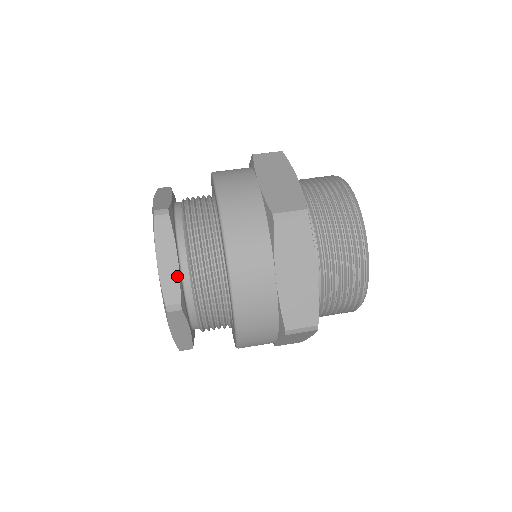
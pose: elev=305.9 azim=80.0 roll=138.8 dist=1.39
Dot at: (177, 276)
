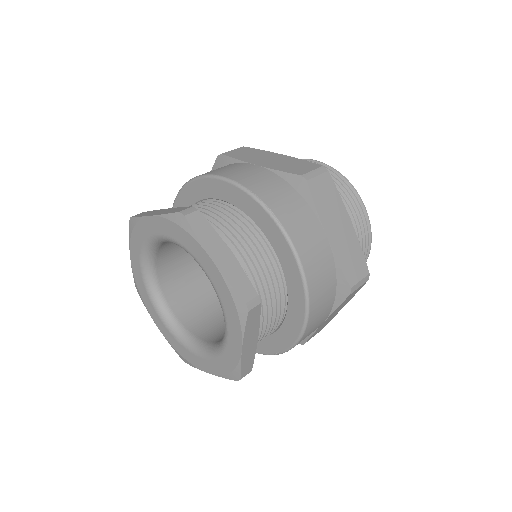
Dot at: (176, 208)
